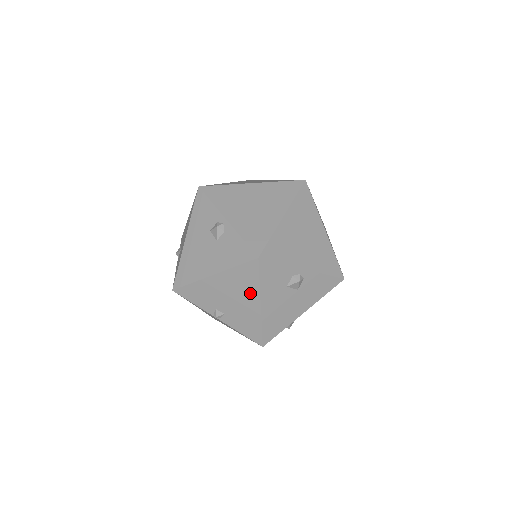
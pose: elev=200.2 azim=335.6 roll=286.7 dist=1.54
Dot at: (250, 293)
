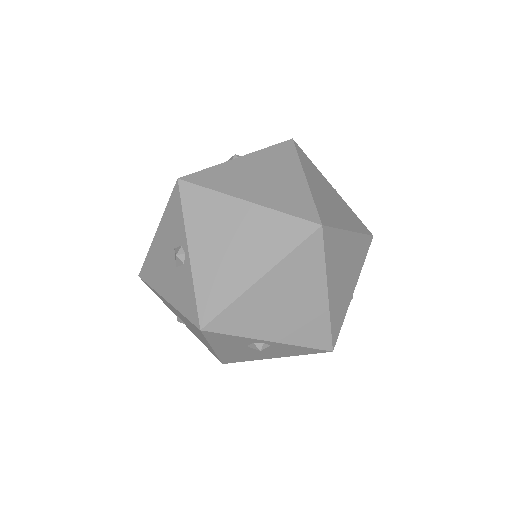
Dot at: (201, 337)
